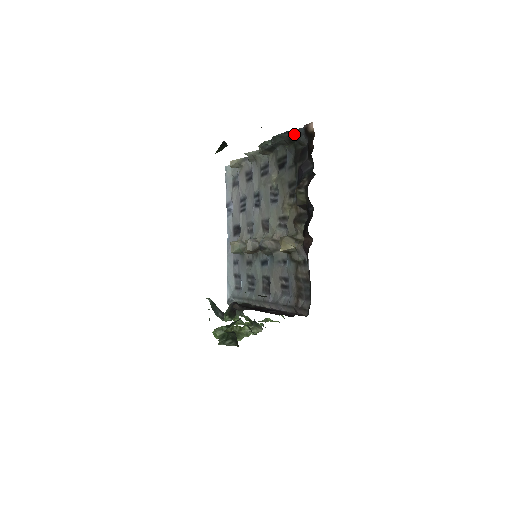
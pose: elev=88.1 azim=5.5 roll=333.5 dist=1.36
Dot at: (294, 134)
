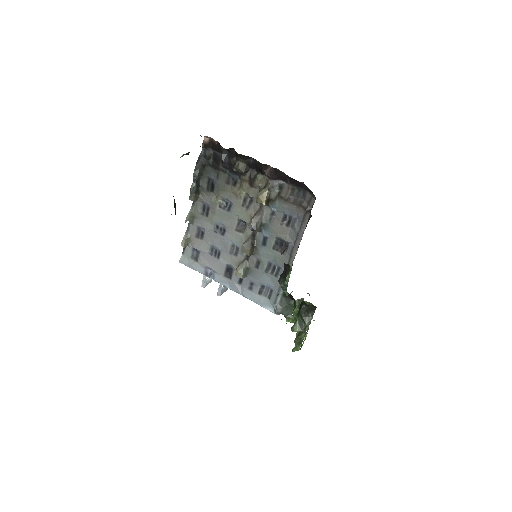
Dot at: (201, 159)
